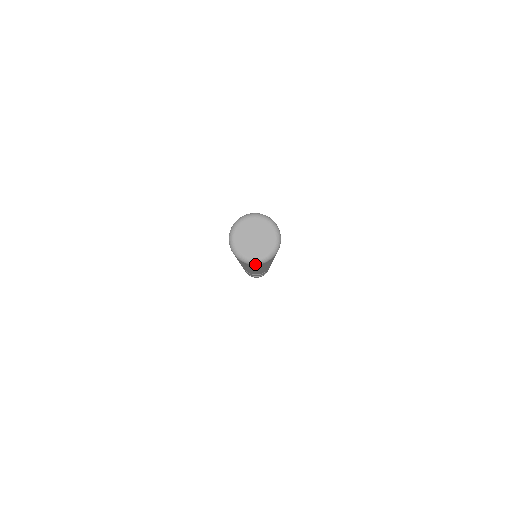
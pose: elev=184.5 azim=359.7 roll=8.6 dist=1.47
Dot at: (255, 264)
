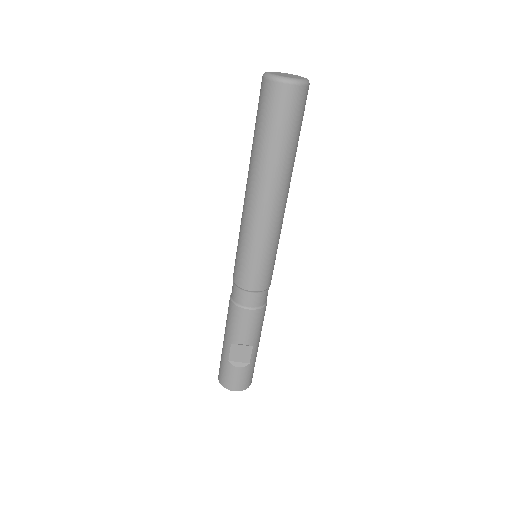
Dot at: (284, 81)
